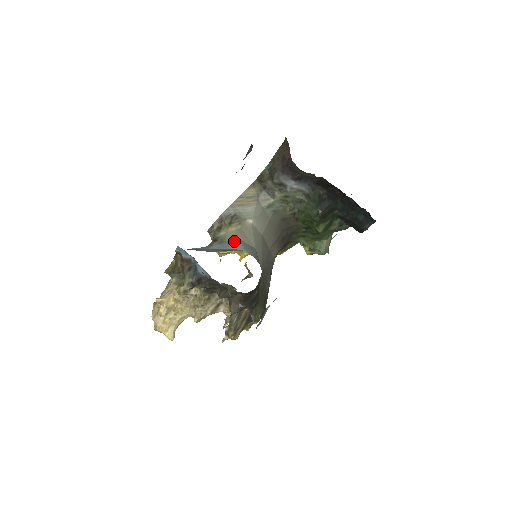
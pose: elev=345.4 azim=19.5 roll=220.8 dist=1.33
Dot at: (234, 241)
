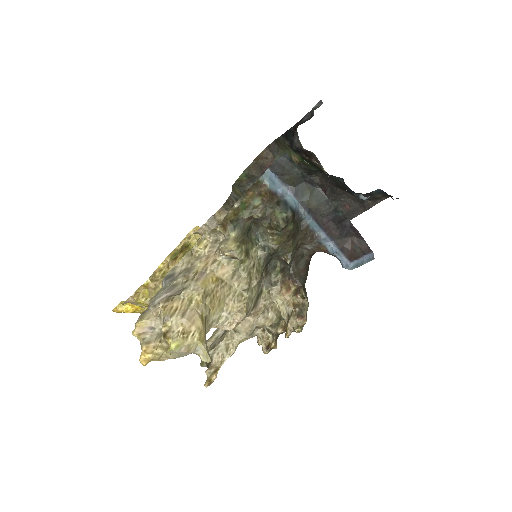
Dot at: occluded
